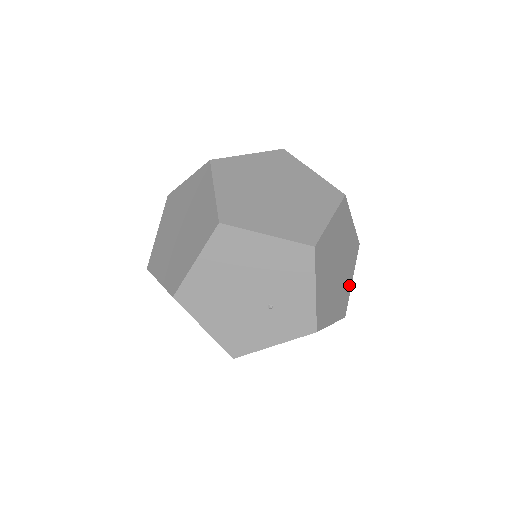
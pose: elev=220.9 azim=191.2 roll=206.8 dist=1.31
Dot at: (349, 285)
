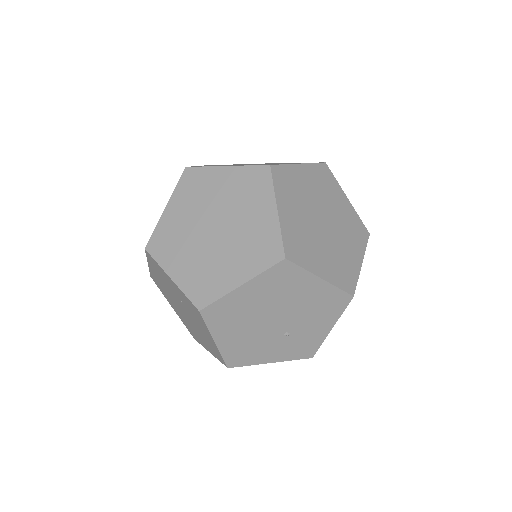
Dot at: occluded
